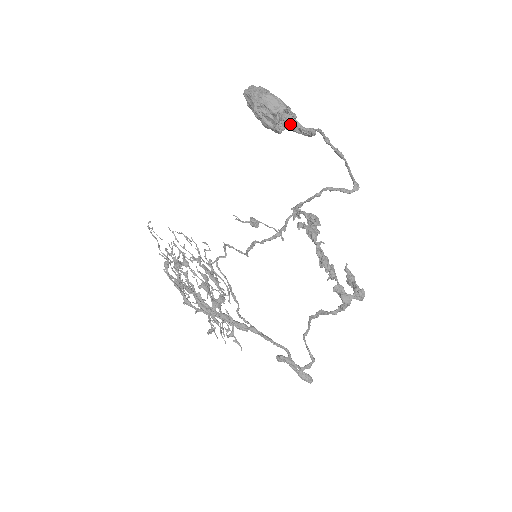
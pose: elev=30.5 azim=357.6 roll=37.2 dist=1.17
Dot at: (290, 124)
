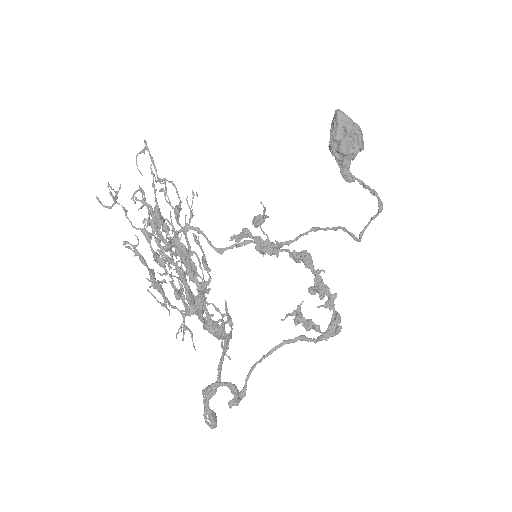
Dot at: (345, 161)
